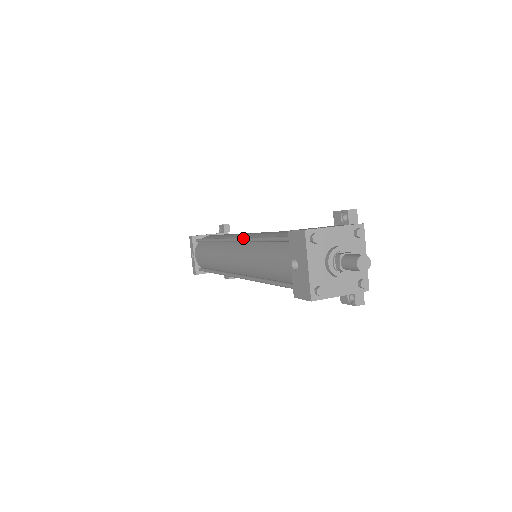
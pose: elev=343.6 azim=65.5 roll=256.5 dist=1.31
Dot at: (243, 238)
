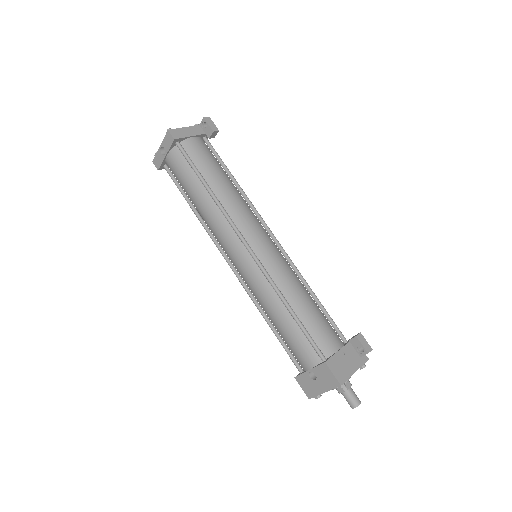
Dot at: (264, 272)
